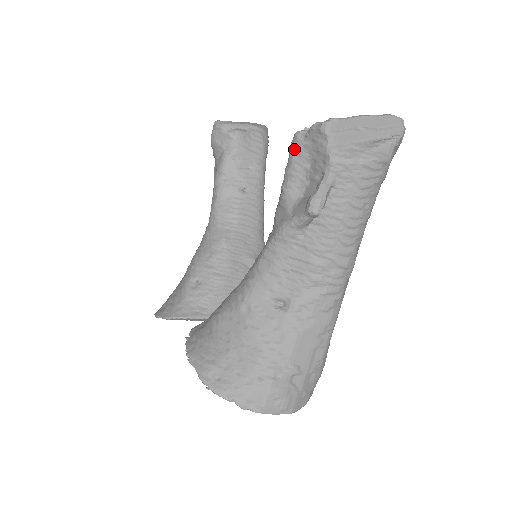
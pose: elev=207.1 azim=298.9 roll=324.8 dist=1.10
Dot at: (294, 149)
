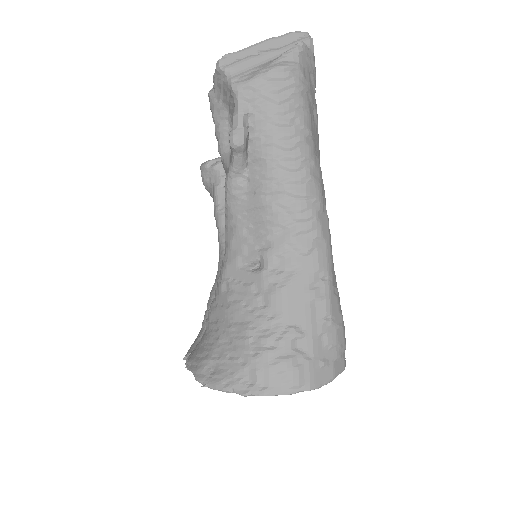
Dot at: (212, 108)
